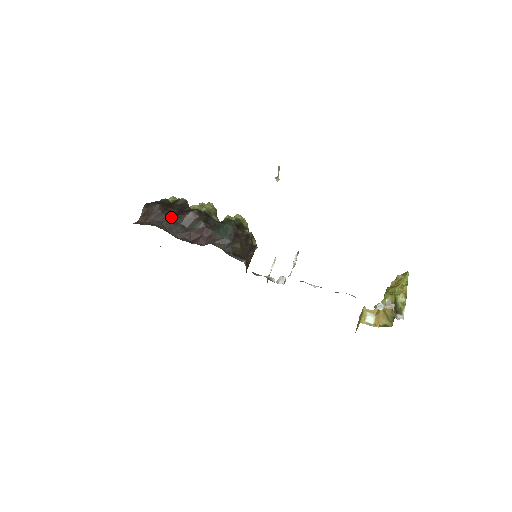
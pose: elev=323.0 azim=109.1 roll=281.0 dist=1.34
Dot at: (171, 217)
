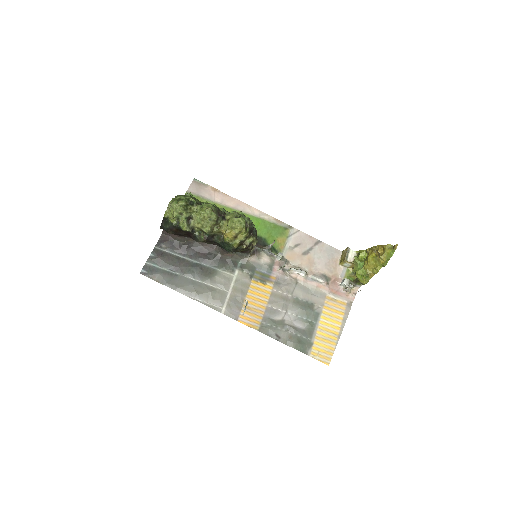
Dot at: occluded
